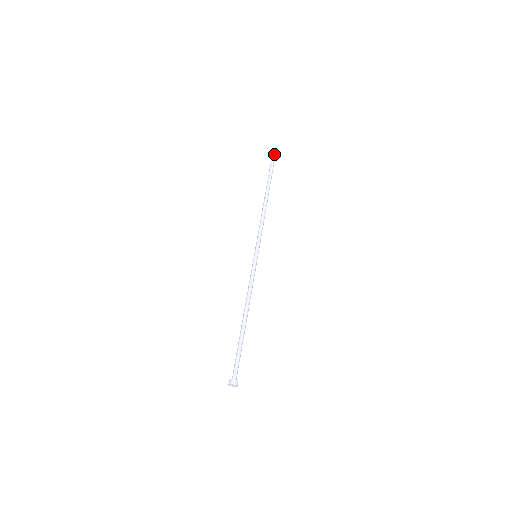
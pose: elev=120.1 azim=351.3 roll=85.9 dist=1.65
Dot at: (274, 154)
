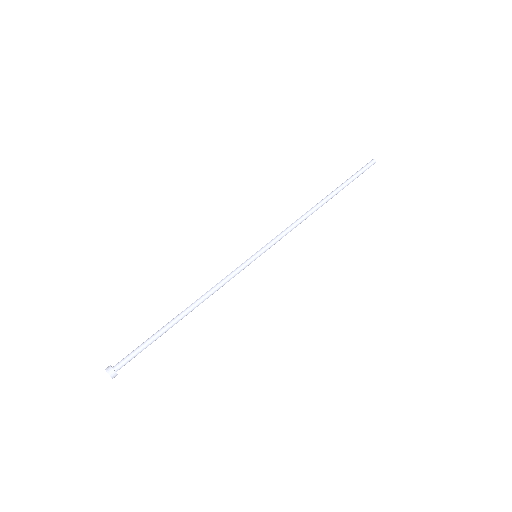
Dot at: (372, 161)
